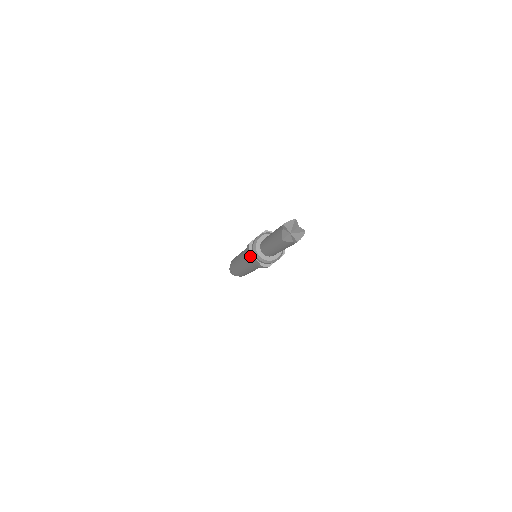
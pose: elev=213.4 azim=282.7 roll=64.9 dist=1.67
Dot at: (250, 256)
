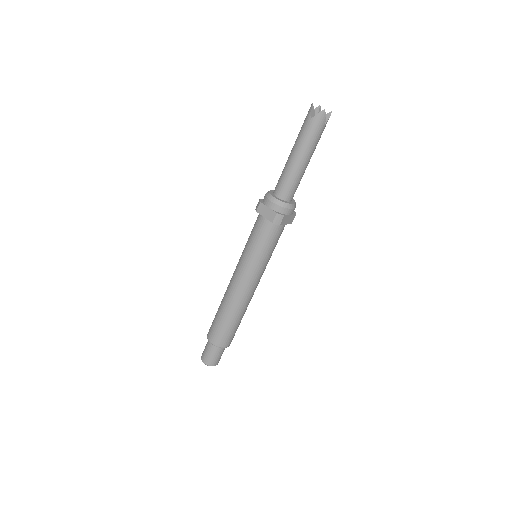
Dot at: (257, 225)
